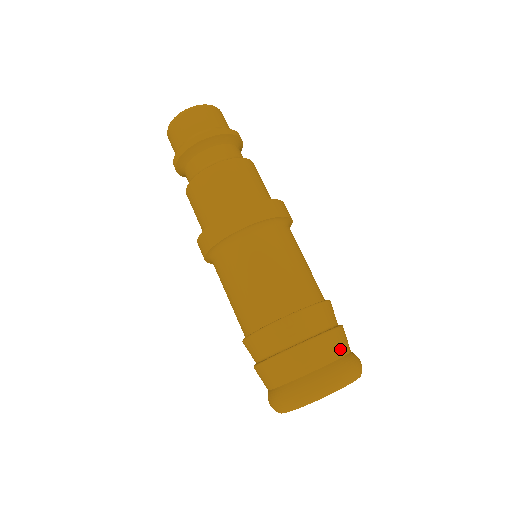
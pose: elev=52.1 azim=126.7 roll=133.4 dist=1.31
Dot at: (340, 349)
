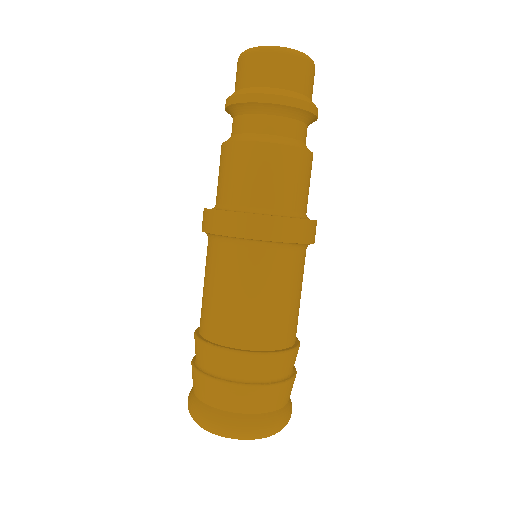
Dot at: (289, 396)
